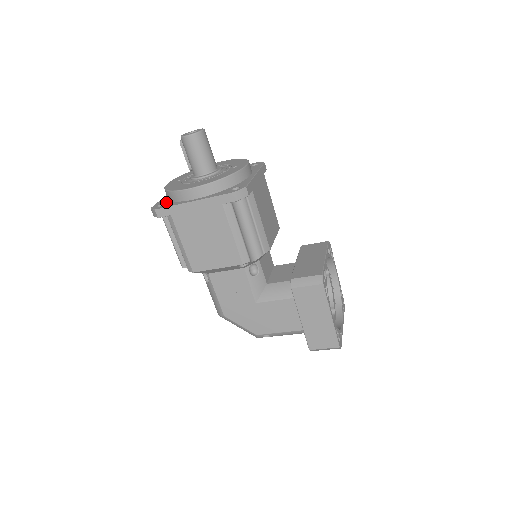
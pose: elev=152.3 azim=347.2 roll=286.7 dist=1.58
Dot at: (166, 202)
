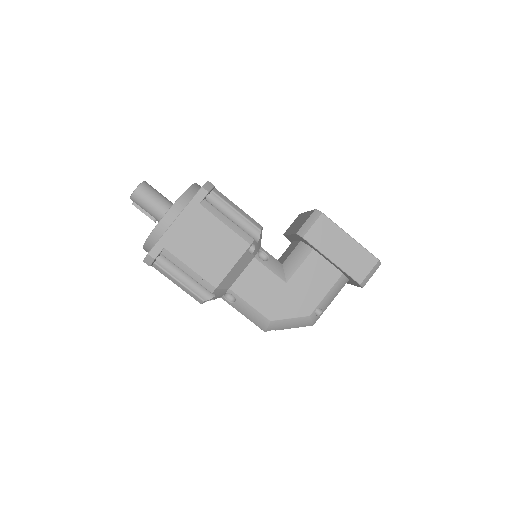
Dot at: occluded
